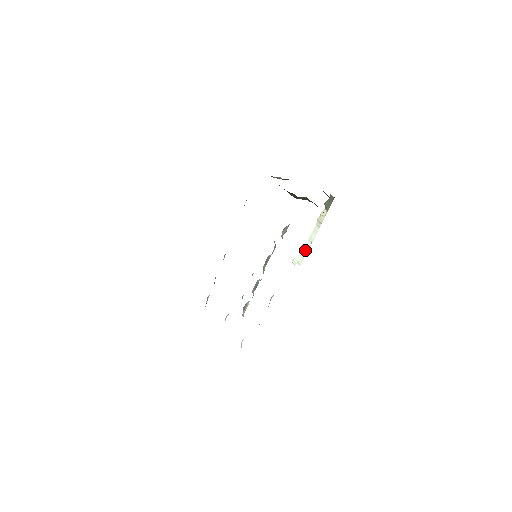
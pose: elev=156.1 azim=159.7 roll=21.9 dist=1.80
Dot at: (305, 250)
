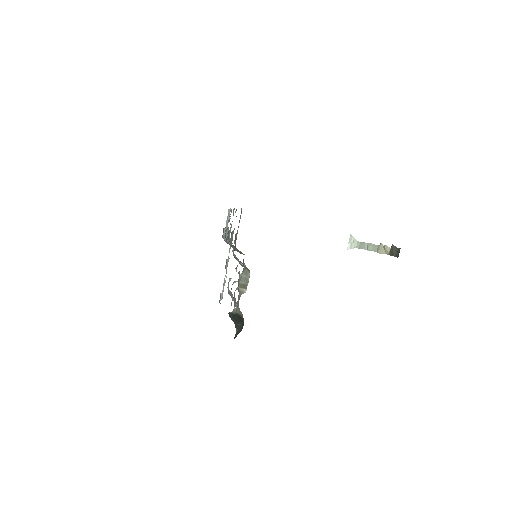
Dot at: (362, 245)
